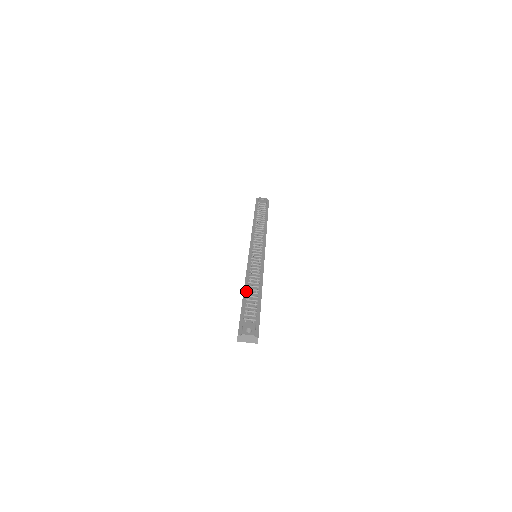
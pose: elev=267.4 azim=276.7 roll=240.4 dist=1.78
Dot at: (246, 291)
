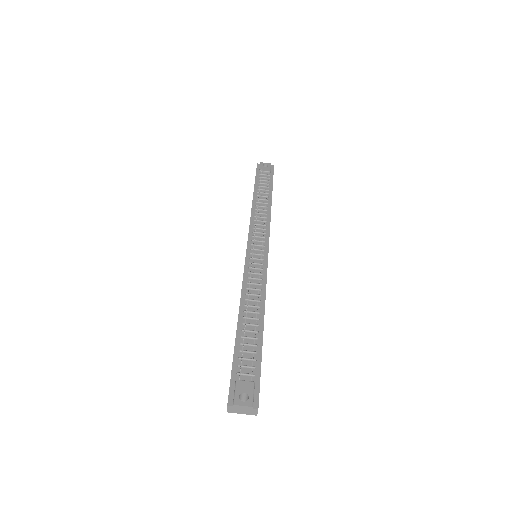
Dot at: (241, 321)
